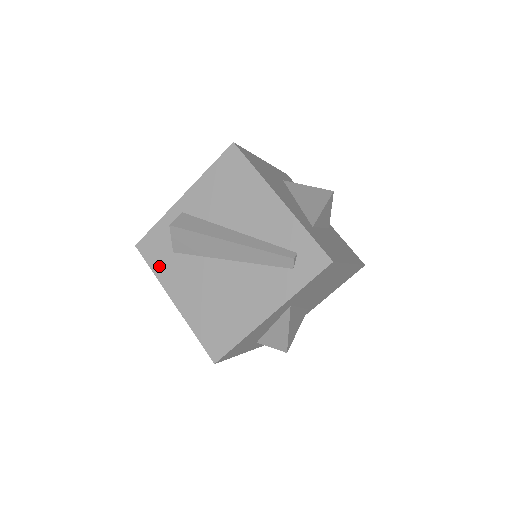
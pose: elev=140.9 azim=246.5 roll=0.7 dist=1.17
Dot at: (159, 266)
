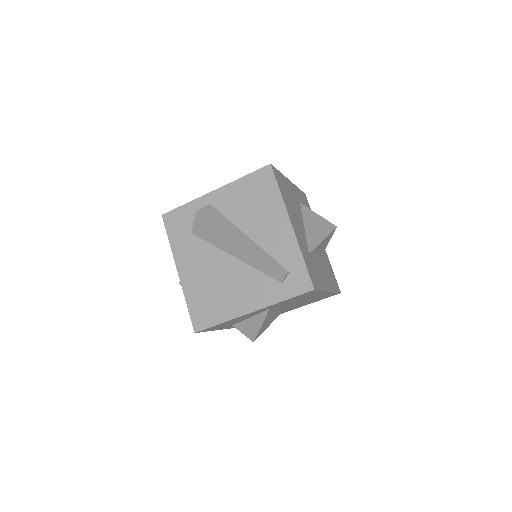
Dot at: (176, 239)
